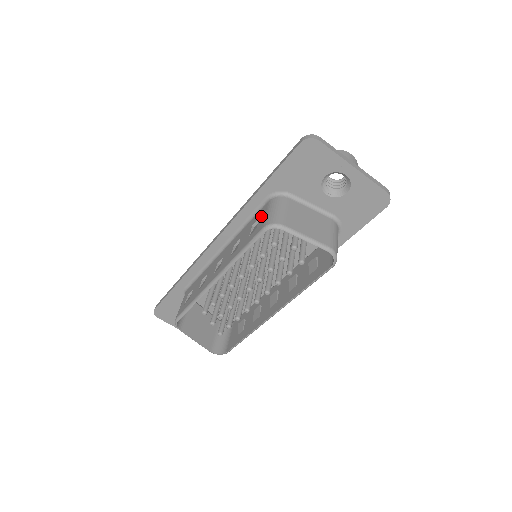
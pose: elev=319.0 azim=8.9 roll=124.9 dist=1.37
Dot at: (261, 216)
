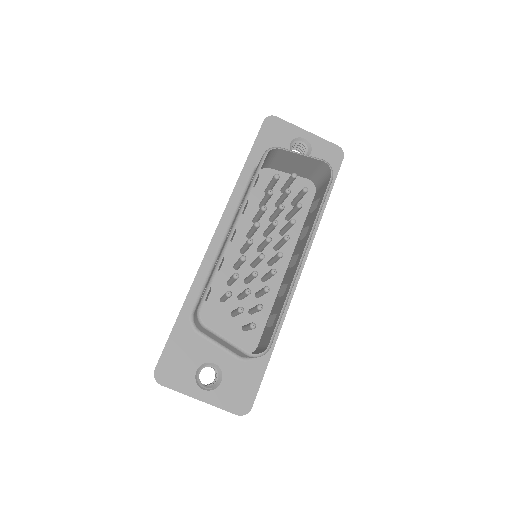
Dot at: occluded
